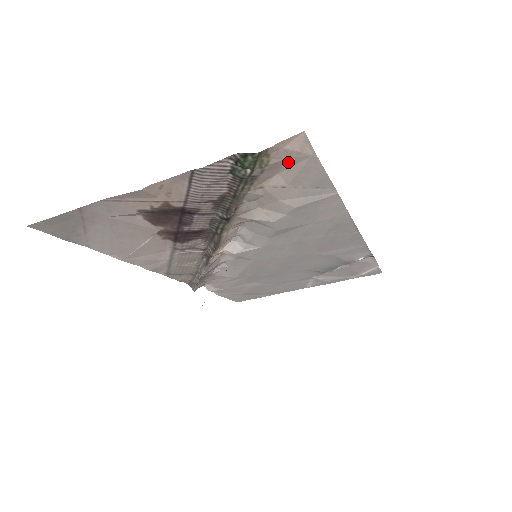
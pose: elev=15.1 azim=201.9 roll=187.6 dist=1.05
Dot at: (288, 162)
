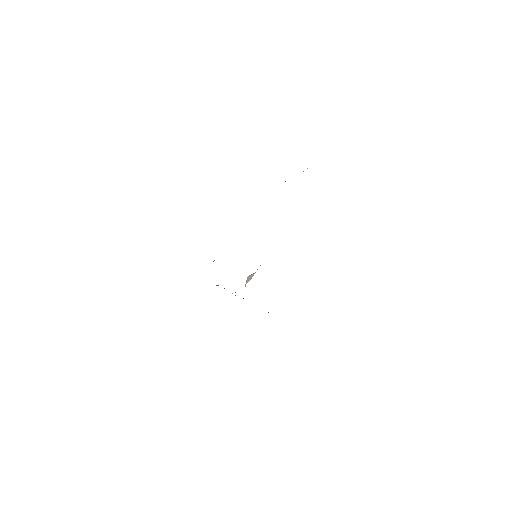
Dot at: occluded
